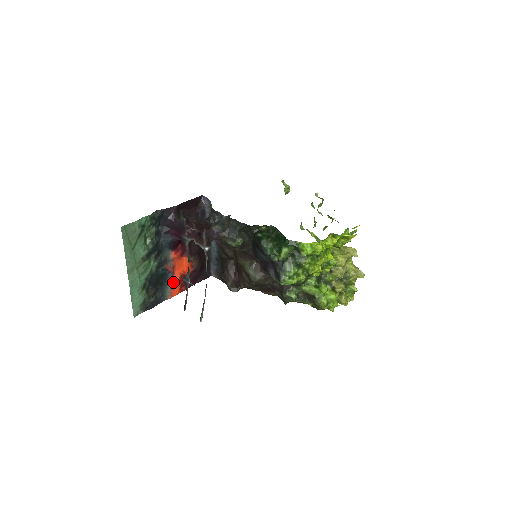
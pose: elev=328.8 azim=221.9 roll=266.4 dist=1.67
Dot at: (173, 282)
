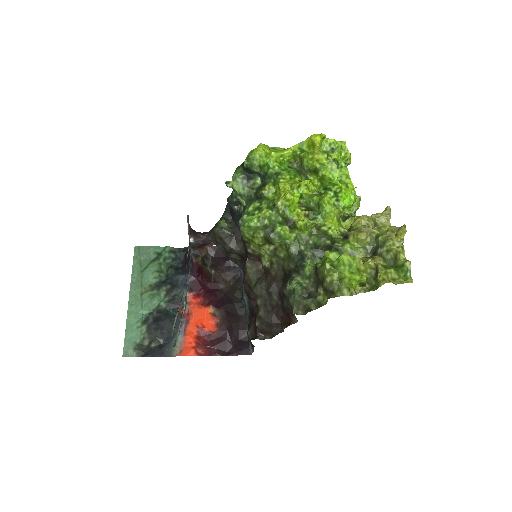
Dot at: (186, 334)
